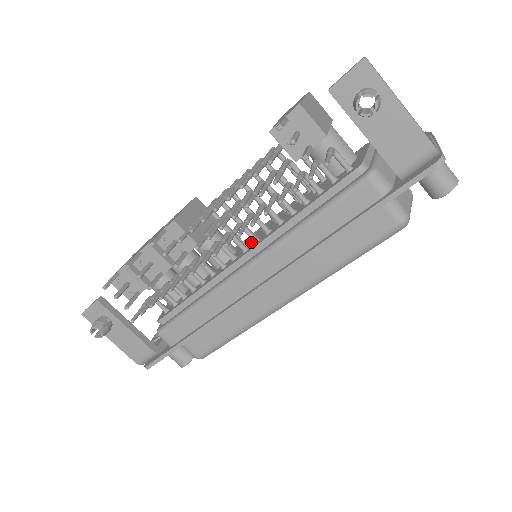
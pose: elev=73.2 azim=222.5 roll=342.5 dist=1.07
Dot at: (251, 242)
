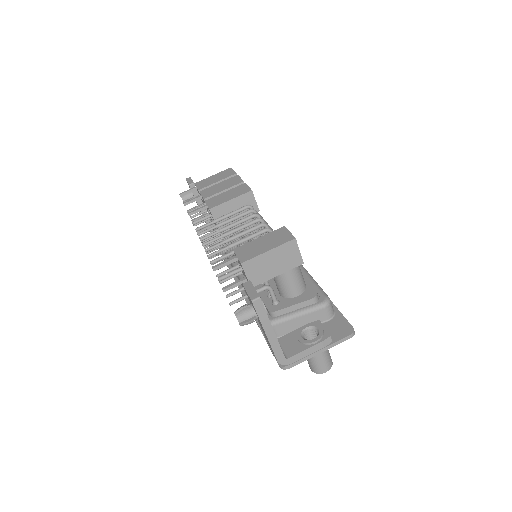
Dot at: occluded
